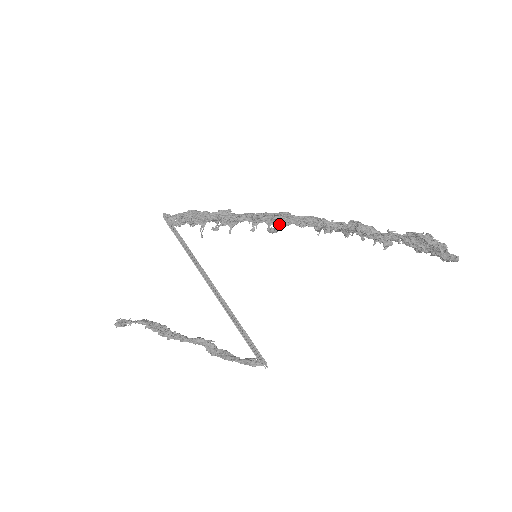
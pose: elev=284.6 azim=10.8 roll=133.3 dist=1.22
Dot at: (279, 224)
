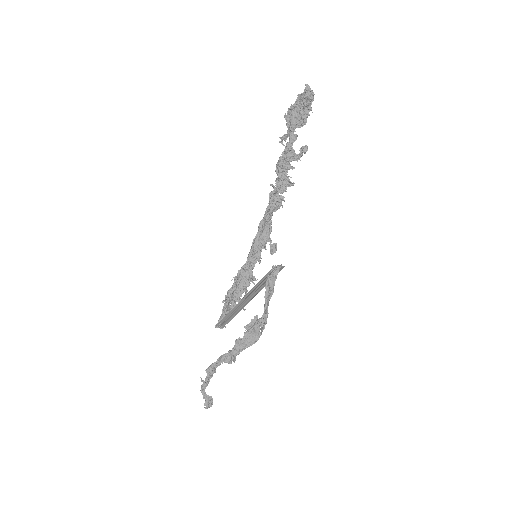
Dot at: (267, 238)
